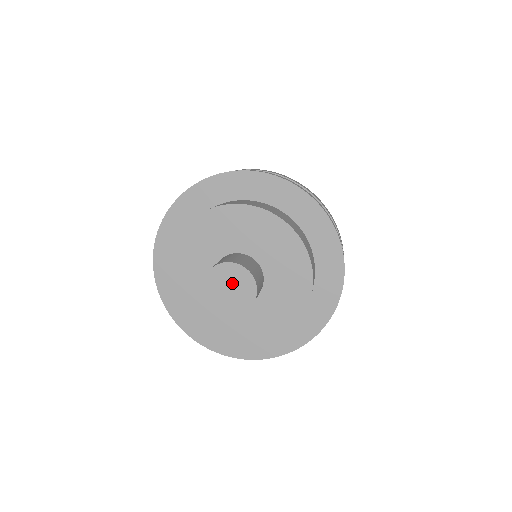
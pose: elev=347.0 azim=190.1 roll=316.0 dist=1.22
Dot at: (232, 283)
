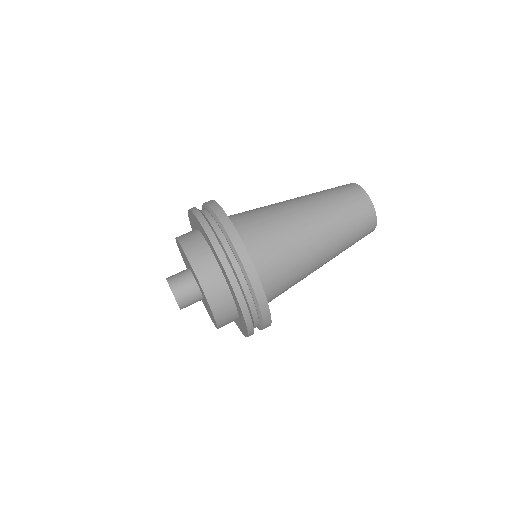
Dot at: occluded
